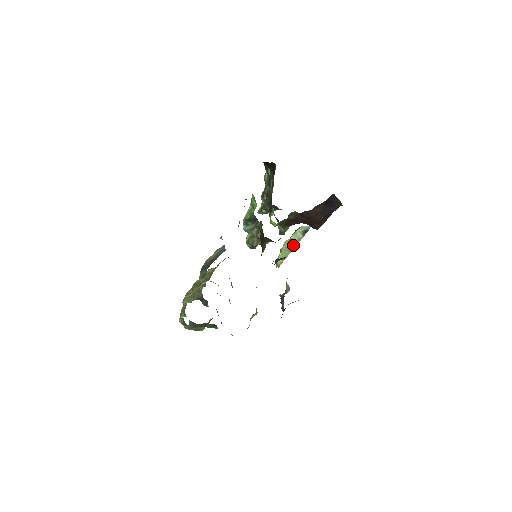
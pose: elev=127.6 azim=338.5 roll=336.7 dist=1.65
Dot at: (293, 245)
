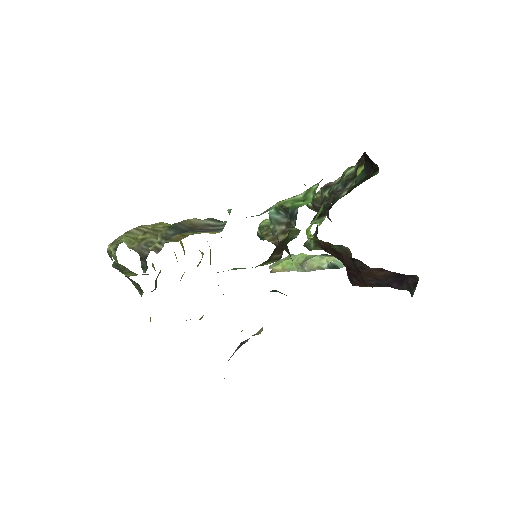
Dot at: (307, 267)
